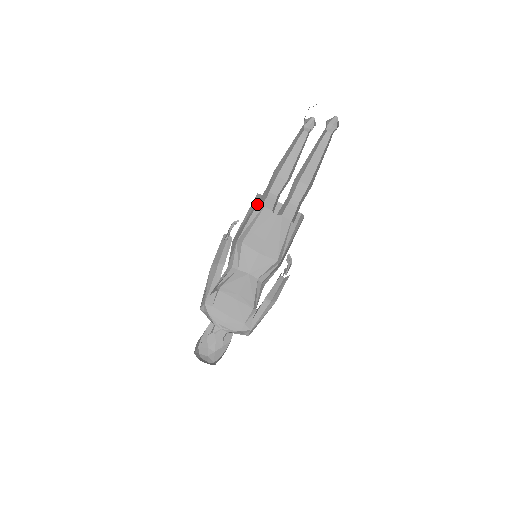
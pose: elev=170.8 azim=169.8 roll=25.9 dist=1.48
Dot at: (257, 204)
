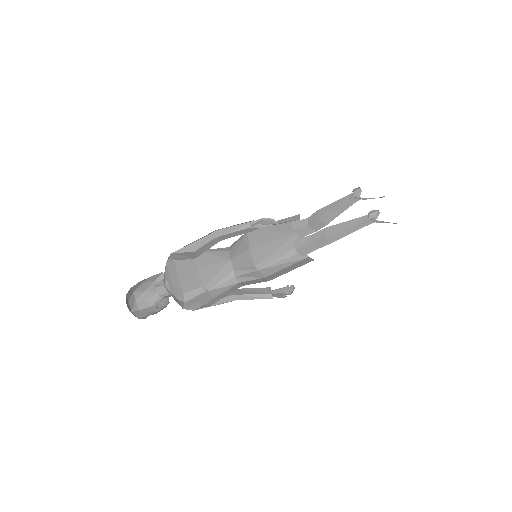
Dot at: occluded
